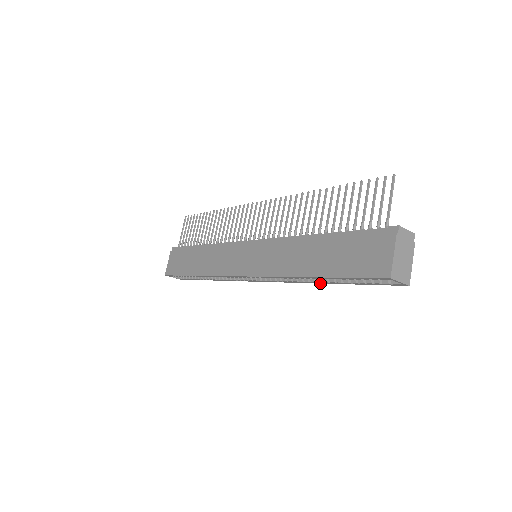
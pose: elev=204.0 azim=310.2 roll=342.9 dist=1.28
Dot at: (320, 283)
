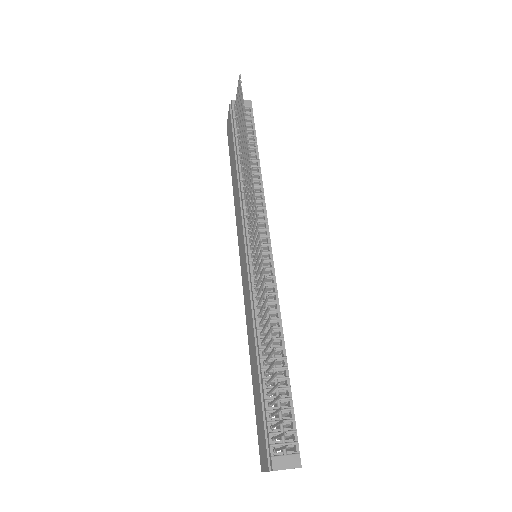
Dot at: occluded
